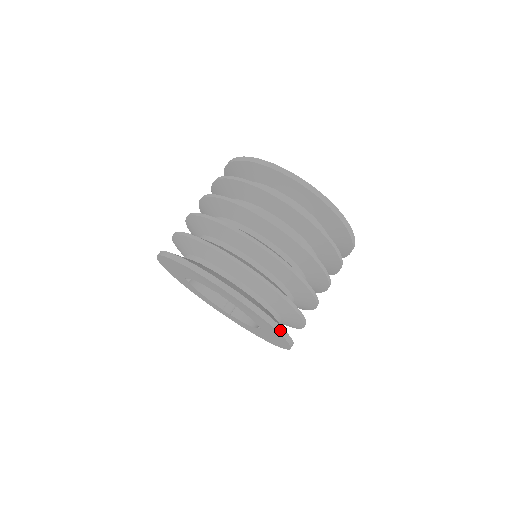
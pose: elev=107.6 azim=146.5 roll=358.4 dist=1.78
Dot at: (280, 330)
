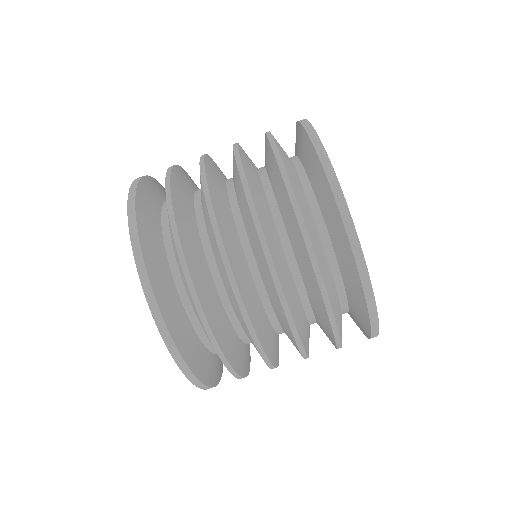
Dot at: occluded
